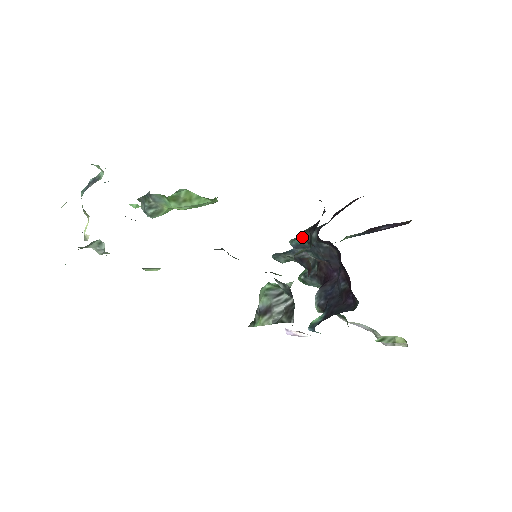
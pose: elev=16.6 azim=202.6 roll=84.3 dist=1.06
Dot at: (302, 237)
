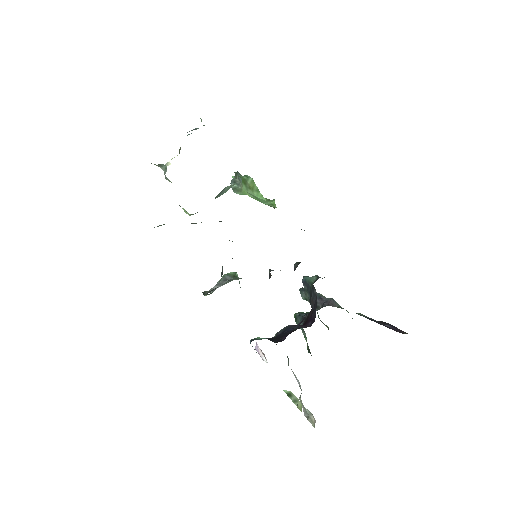
Dot at: (294, 266)
